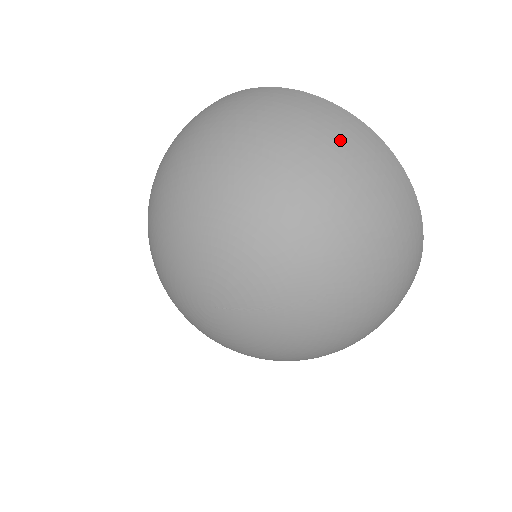
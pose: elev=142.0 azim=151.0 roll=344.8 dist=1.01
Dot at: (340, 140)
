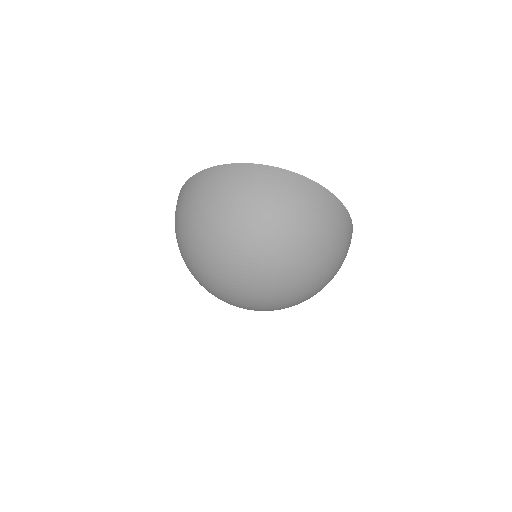
Dot at: (282, 195)
